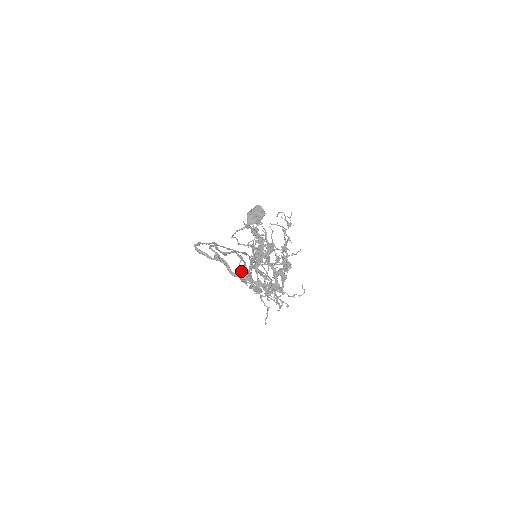
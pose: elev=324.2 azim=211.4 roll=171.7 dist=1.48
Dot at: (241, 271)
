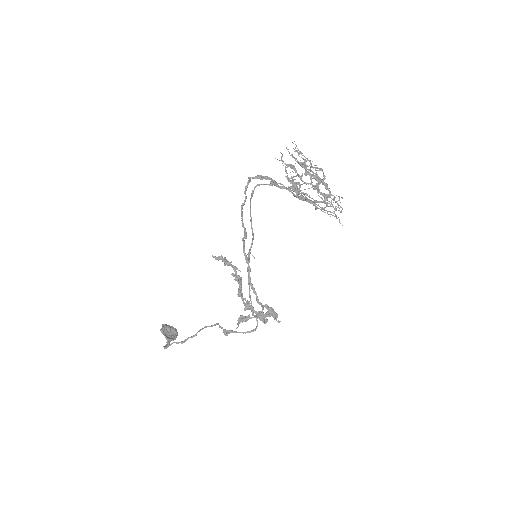
Dot at: (296, 190)
